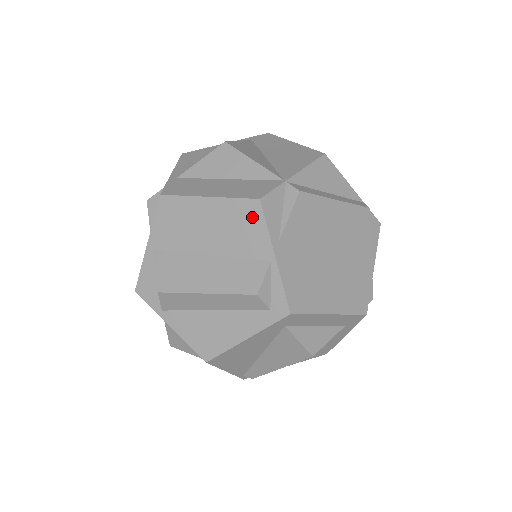
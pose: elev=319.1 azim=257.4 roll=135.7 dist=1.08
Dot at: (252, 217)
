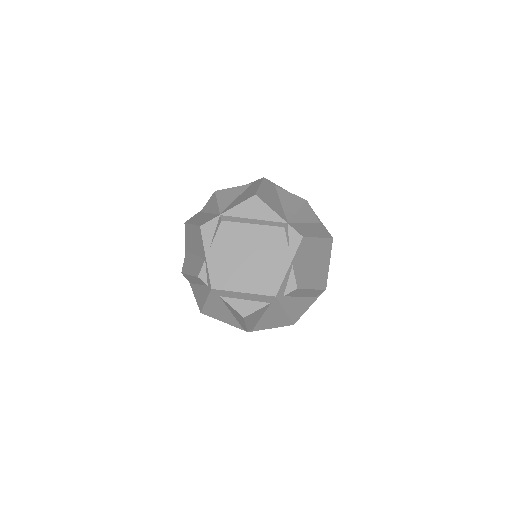
Dot at: (200, 236)
